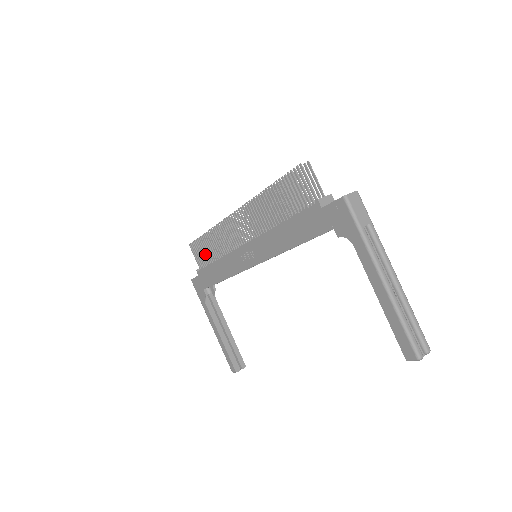
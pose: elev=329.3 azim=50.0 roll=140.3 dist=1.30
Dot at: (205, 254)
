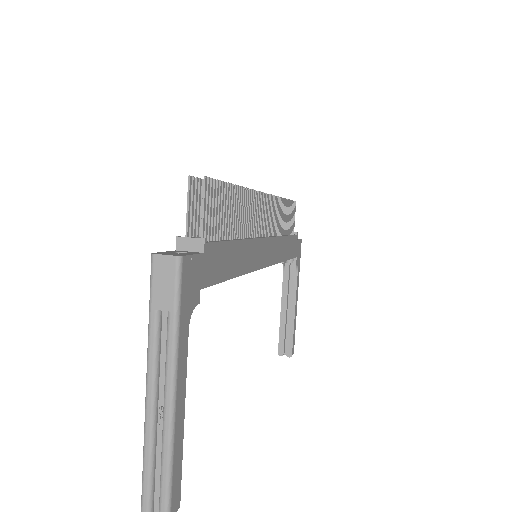
Dot at: occluded
